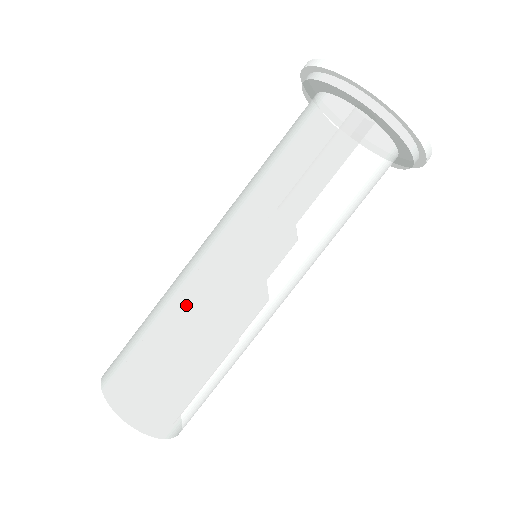
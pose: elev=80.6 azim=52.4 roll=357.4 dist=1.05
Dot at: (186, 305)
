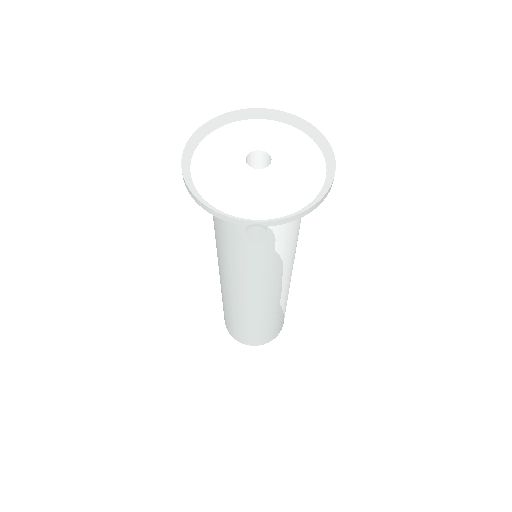
Dot at: (235, 308)
